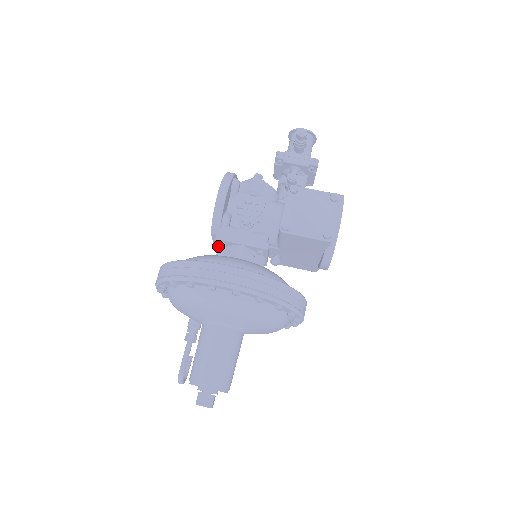
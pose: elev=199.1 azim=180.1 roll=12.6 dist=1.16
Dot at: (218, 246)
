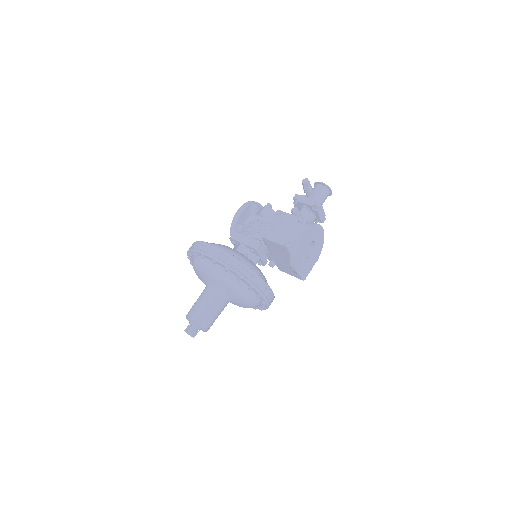
Dot at: (234, 245)
